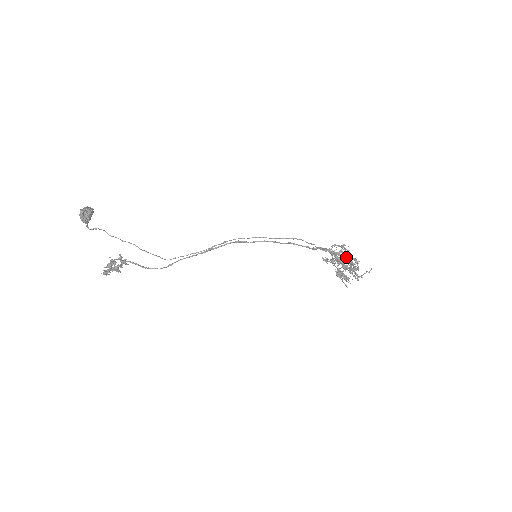
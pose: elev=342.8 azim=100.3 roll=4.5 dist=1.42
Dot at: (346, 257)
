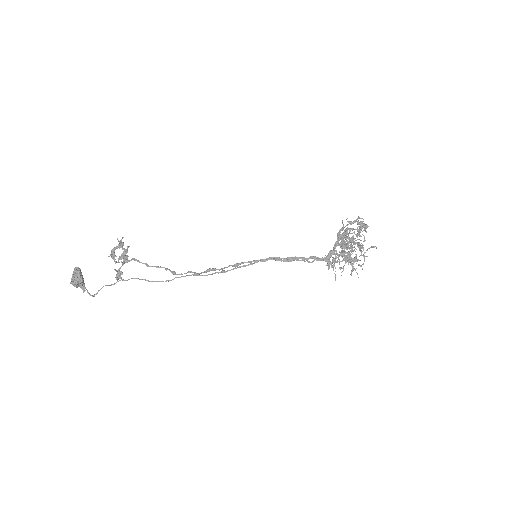
Dot at: occluded
